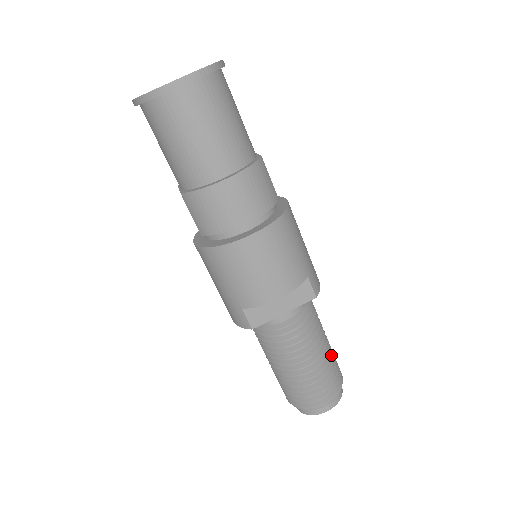
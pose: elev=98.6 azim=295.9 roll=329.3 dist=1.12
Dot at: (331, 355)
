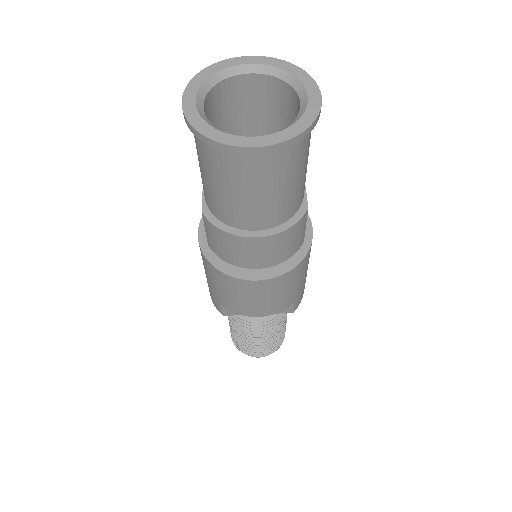
Dot at: (283, 330)
